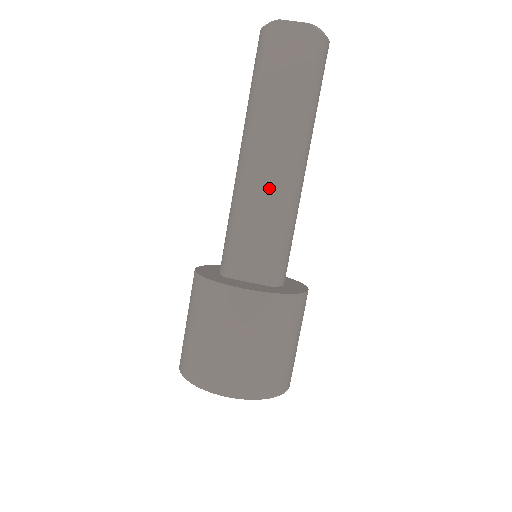
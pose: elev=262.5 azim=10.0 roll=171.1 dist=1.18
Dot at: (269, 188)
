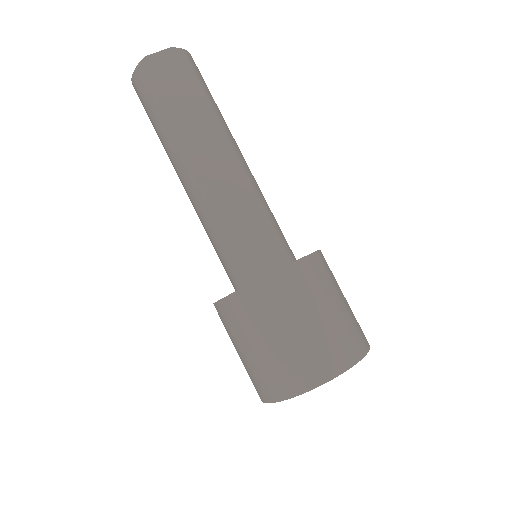
Dot at: (231, 185)
